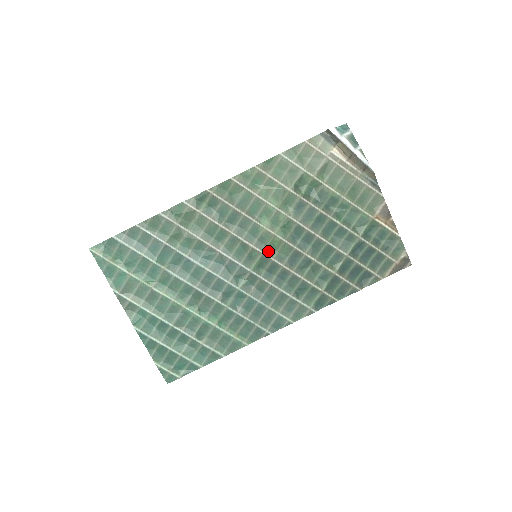
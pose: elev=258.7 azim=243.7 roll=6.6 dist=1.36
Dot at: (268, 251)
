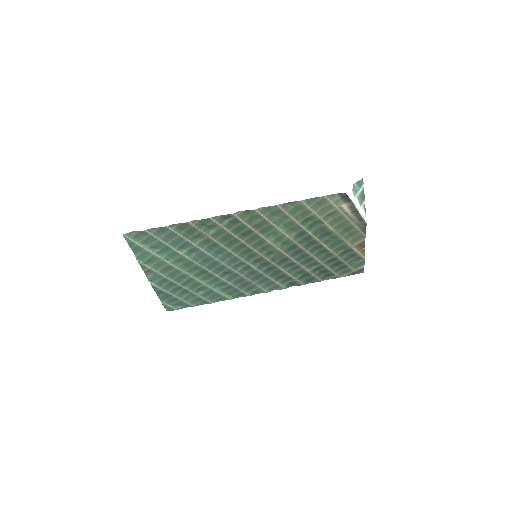
Dot at: (266, 254)
